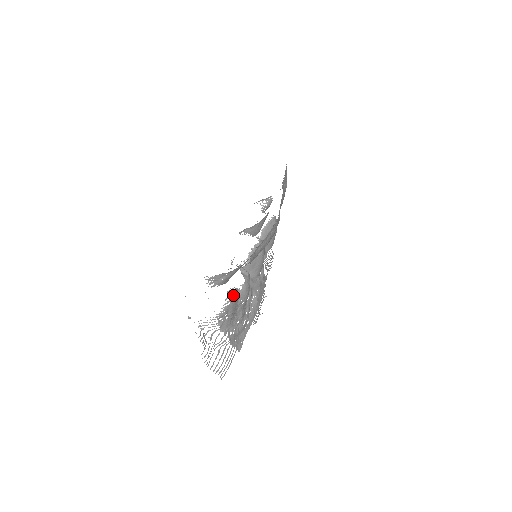
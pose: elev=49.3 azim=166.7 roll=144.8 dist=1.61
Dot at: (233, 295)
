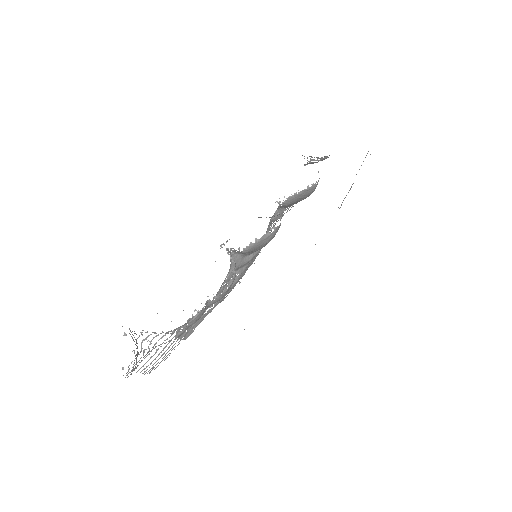
Dot at: (195, 319)
